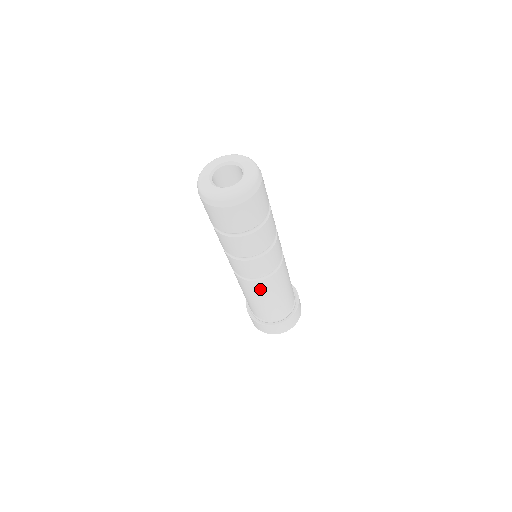
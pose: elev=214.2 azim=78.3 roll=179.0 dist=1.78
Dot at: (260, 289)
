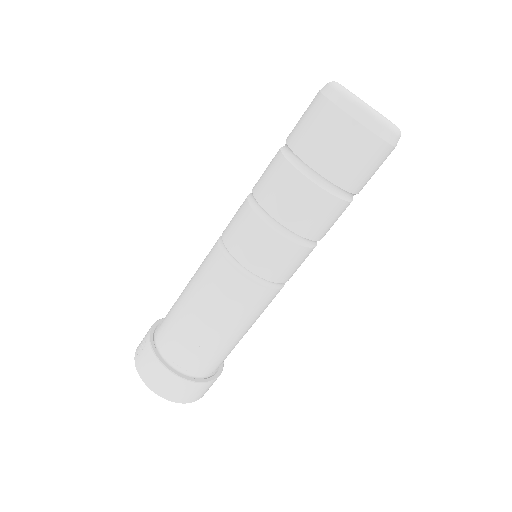
Dot at: (245, 303)
